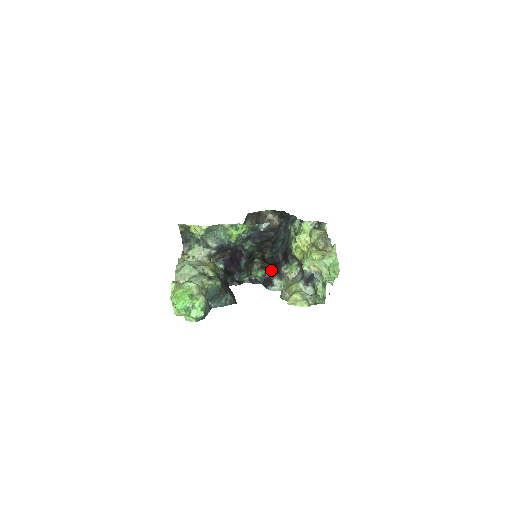
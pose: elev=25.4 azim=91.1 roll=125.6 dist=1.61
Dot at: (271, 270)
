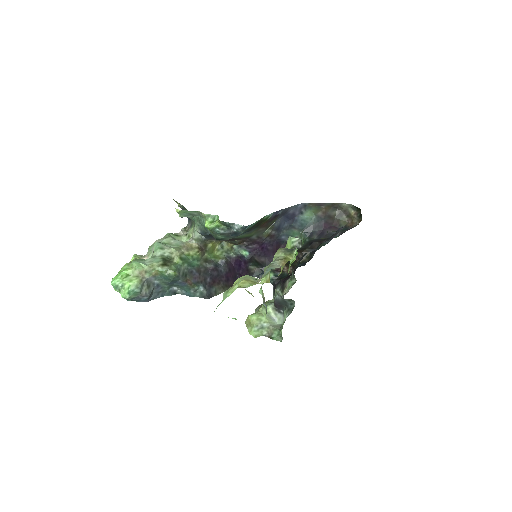
Dot at: (284, 277)
